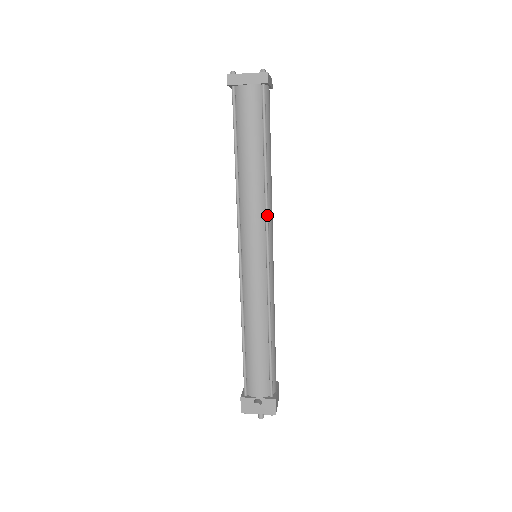
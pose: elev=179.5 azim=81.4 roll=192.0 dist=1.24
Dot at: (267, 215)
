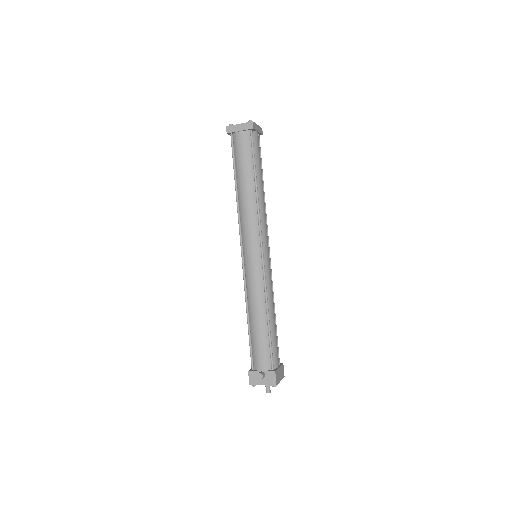
Dot at: (259, 222)
